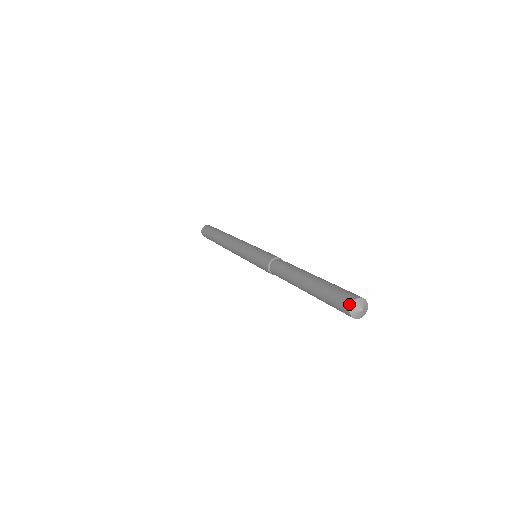
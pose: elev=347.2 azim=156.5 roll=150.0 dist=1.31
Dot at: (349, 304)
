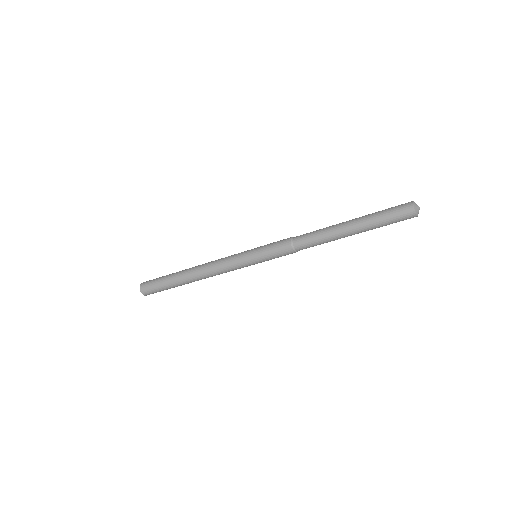
Dot at: (411, 201)
